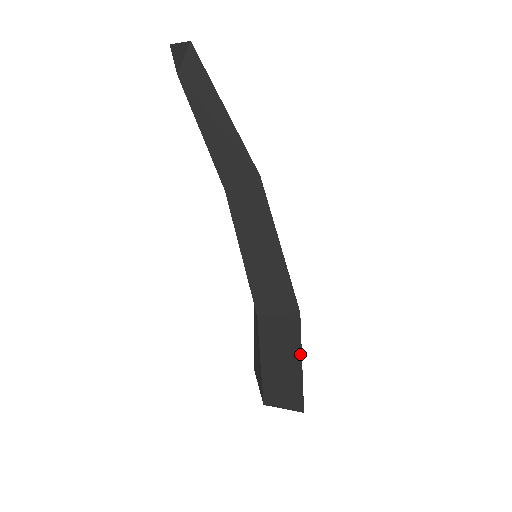
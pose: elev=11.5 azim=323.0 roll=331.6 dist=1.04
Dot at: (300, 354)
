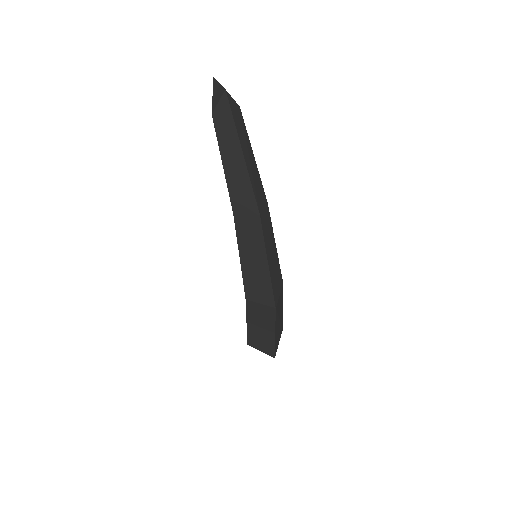
Dot at: (274, 329)
